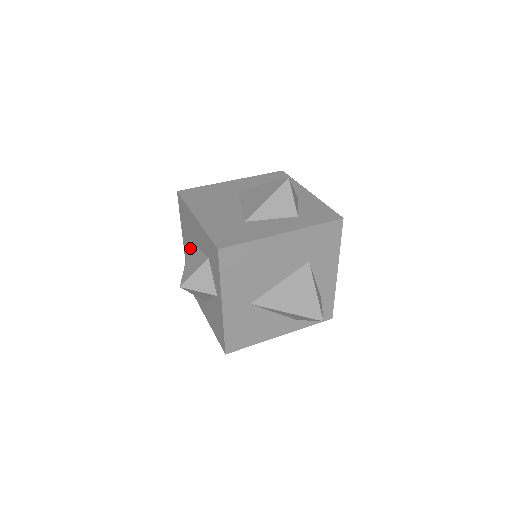
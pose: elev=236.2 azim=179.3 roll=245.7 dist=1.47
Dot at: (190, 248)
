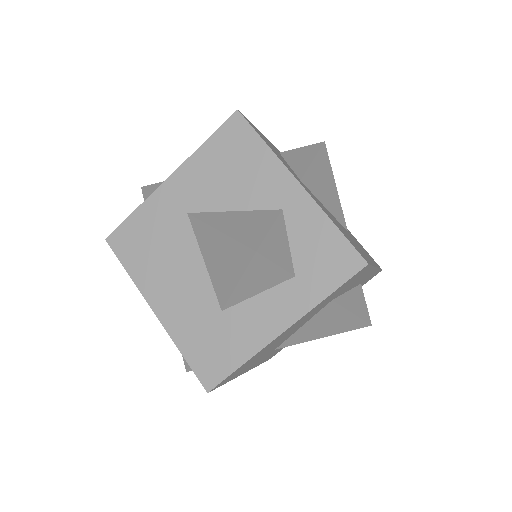
Dot at: occluded
